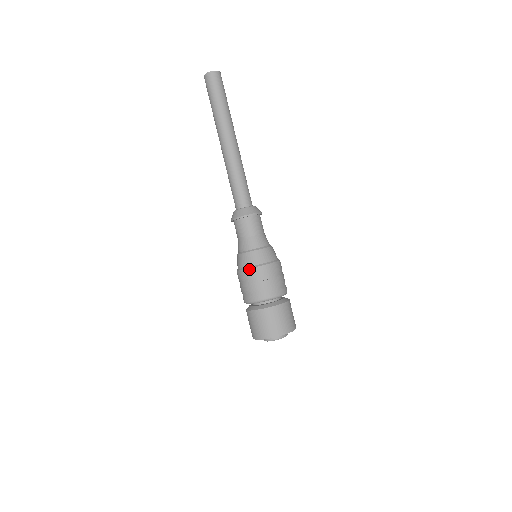
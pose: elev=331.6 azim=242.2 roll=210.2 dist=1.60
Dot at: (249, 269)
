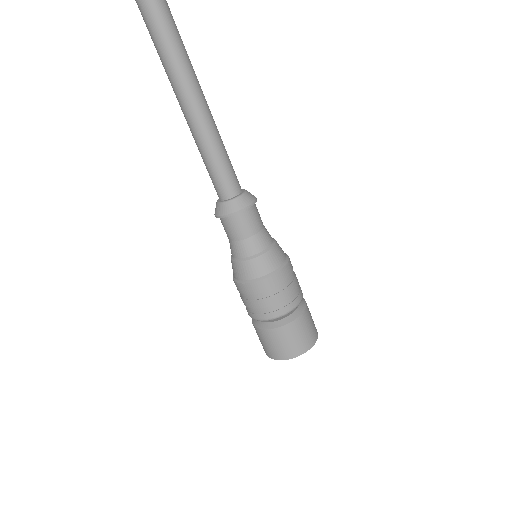
Dot at: (252, 283)
